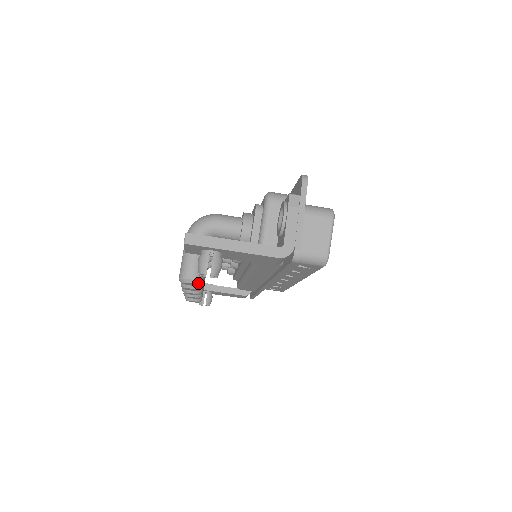
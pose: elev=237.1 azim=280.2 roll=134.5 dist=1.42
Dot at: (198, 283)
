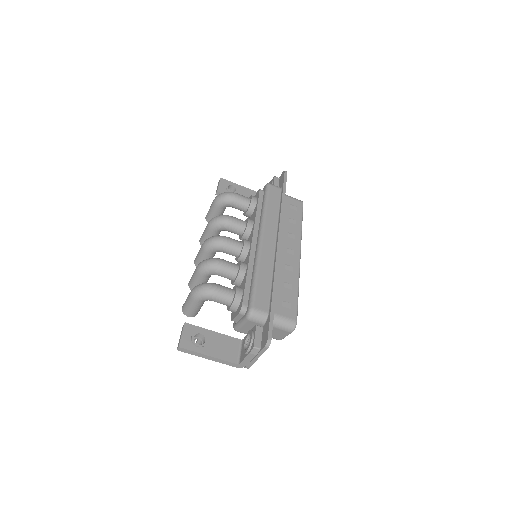
Dot at: (194, 316)
